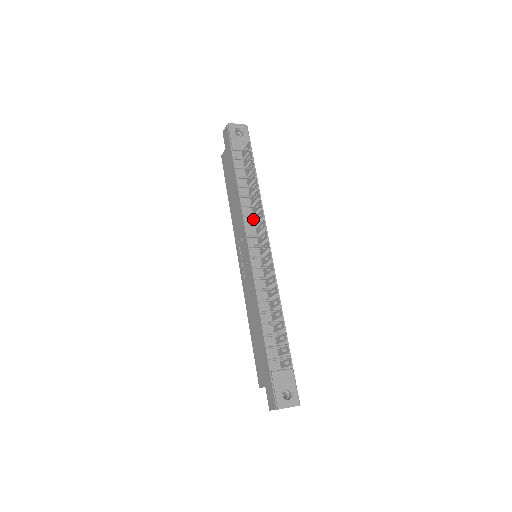
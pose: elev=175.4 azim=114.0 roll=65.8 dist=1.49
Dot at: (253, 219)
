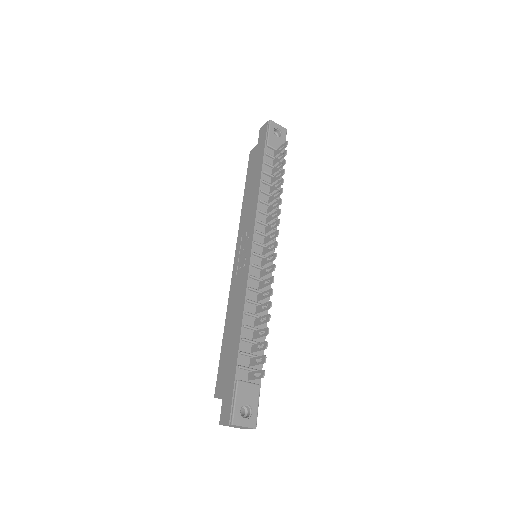
Dot at: (266, 217)
